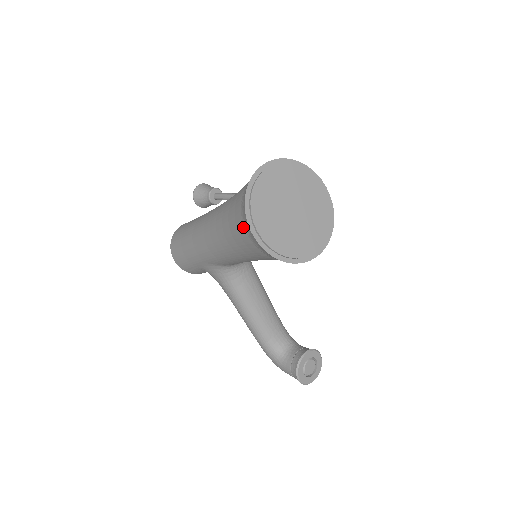
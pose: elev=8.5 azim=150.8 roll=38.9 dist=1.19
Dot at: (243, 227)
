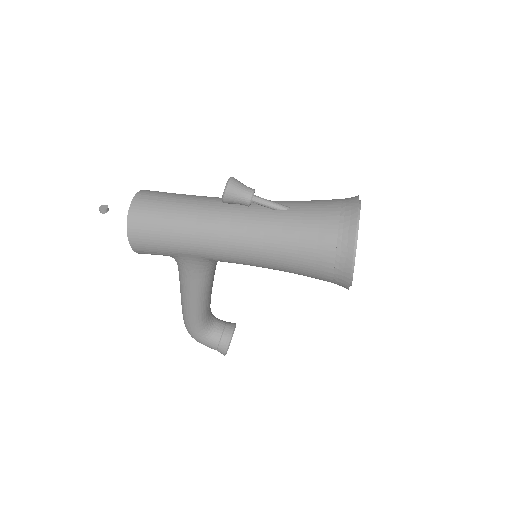
Dot at: (333, 260)
